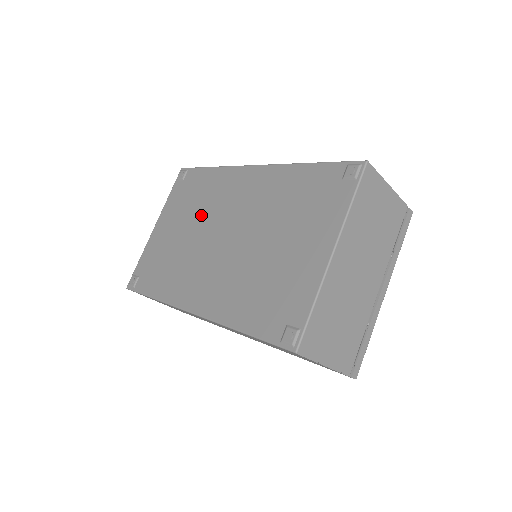
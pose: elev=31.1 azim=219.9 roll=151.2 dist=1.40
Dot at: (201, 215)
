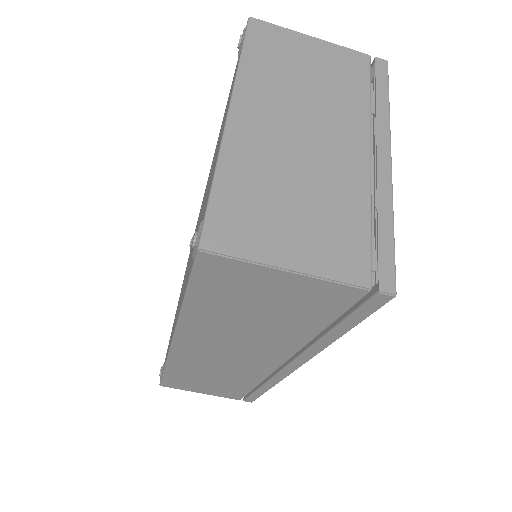
Dot at: occluded
